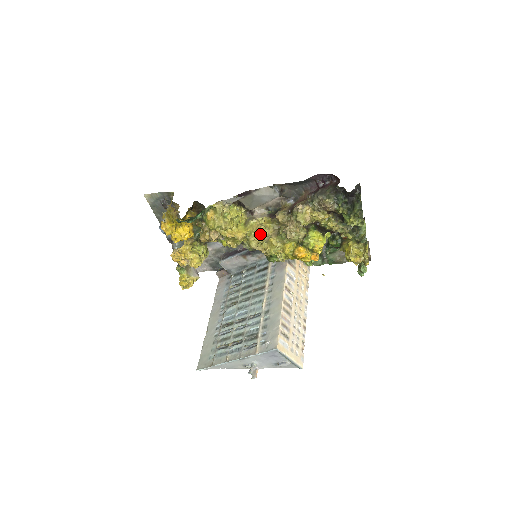
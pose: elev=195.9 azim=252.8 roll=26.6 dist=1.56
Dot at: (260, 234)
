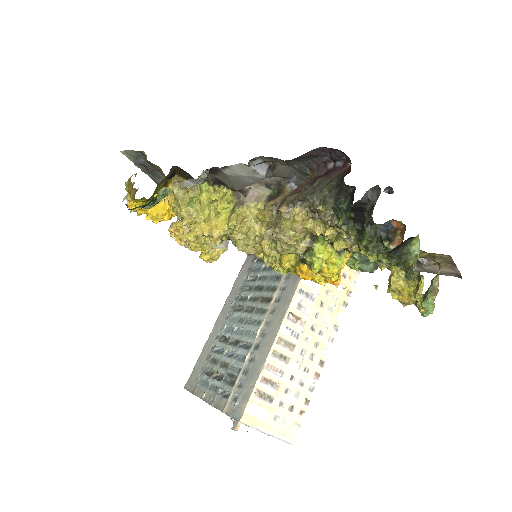
Dot at: (246, 233)
